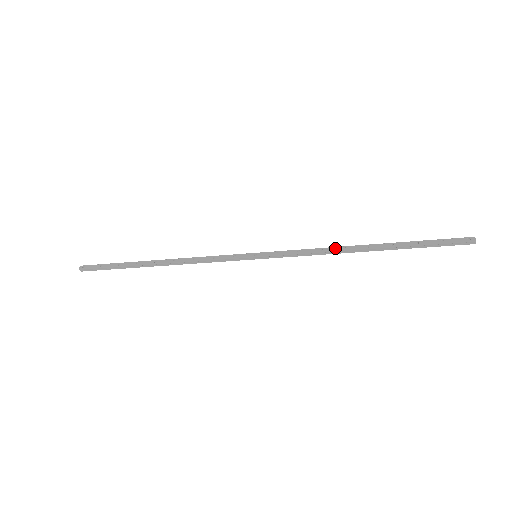
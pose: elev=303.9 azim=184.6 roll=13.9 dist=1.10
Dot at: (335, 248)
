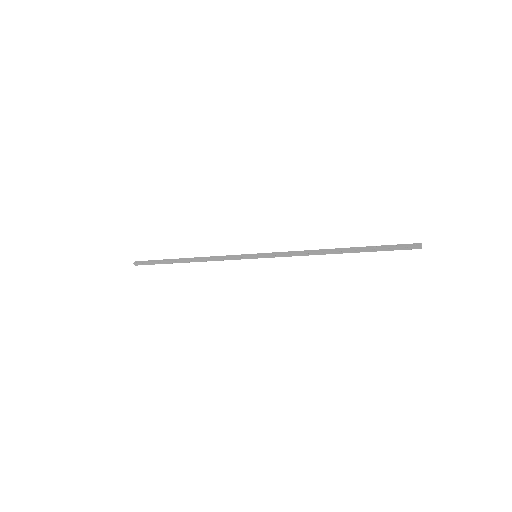
Dot at: (313, 250)
